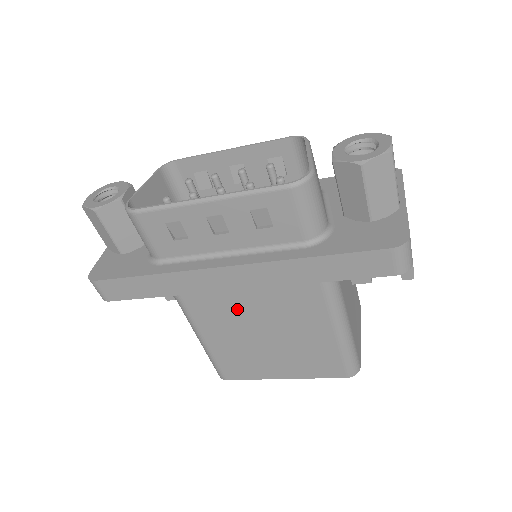
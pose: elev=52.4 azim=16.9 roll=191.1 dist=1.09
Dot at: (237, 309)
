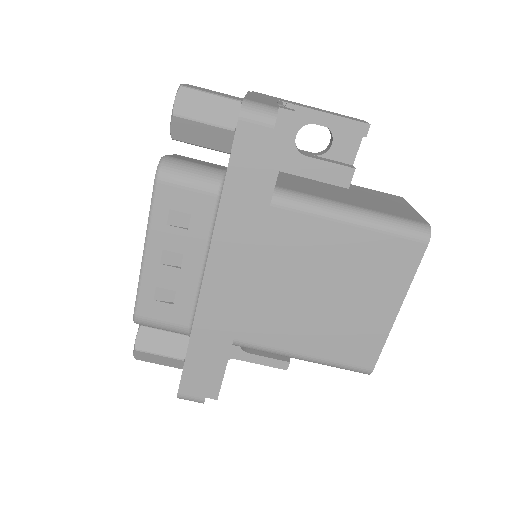
Dot at: (275, 300)
